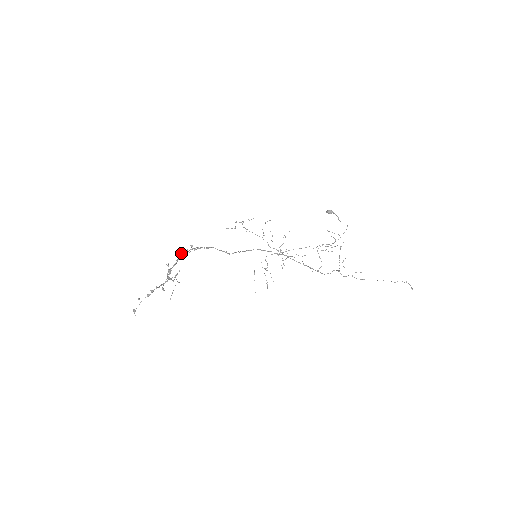
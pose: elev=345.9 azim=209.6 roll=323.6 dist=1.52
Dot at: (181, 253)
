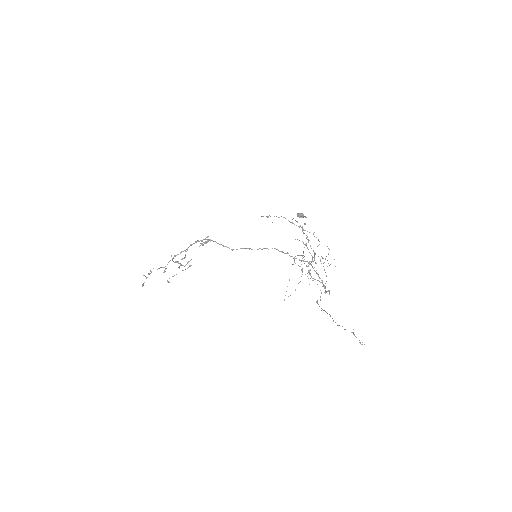
Dot at: occluded
